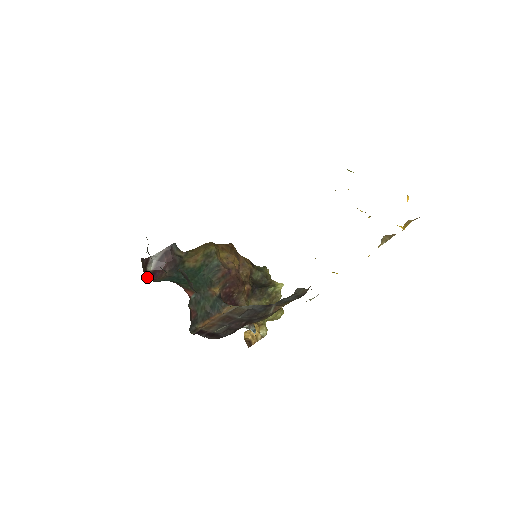
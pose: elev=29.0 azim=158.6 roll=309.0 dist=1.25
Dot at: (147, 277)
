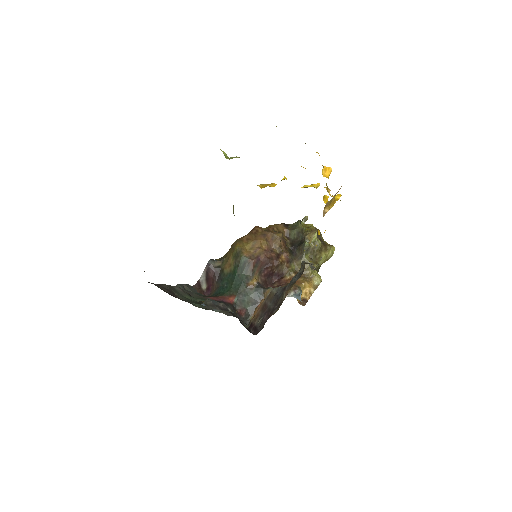
Dot at: (205, 294)
